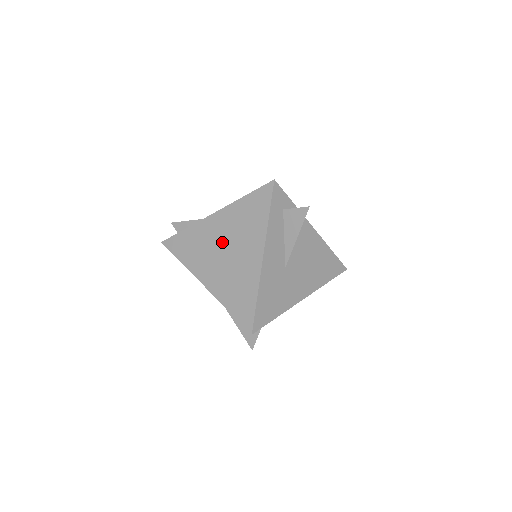
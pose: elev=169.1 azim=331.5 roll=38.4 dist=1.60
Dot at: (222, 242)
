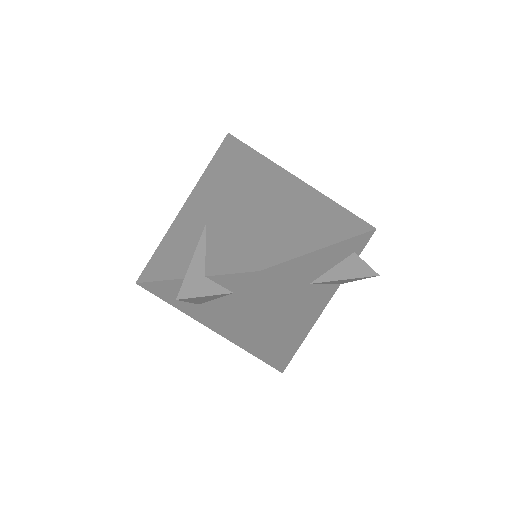
Dot at: (294, 198)
